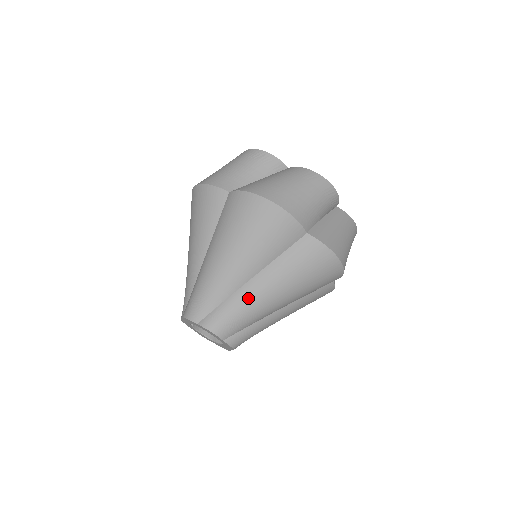
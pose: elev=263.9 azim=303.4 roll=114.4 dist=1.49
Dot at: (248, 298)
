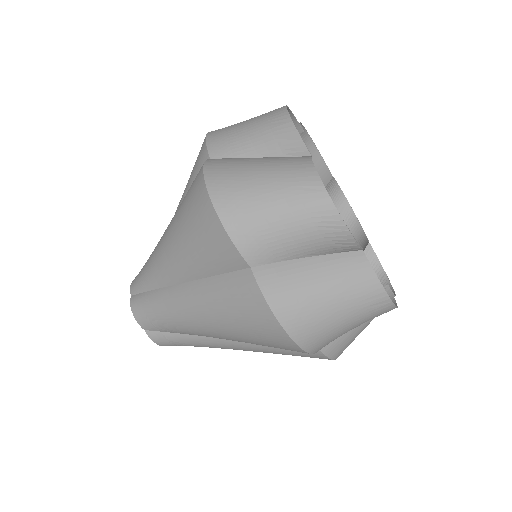
Dot at: (213, 346)
